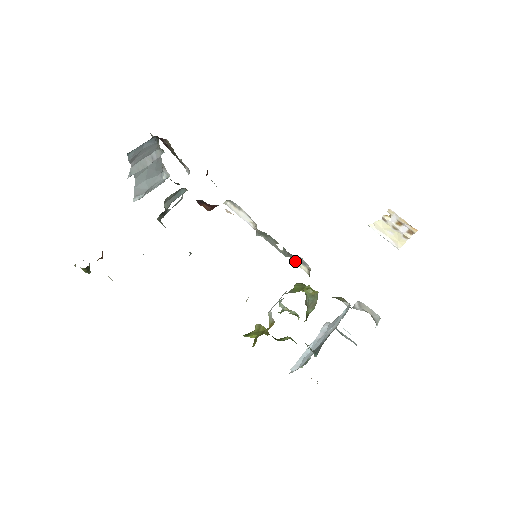
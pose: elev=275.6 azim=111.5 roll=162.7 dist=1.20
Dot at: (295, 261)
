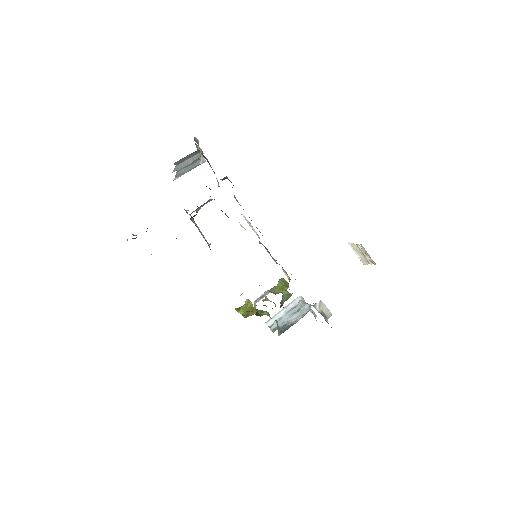
Dot at: (282, 269)
